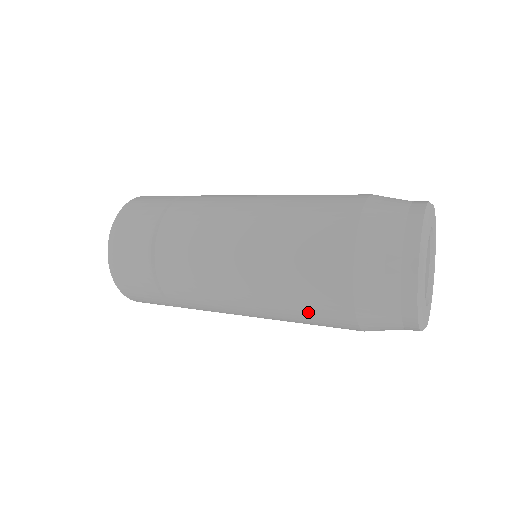
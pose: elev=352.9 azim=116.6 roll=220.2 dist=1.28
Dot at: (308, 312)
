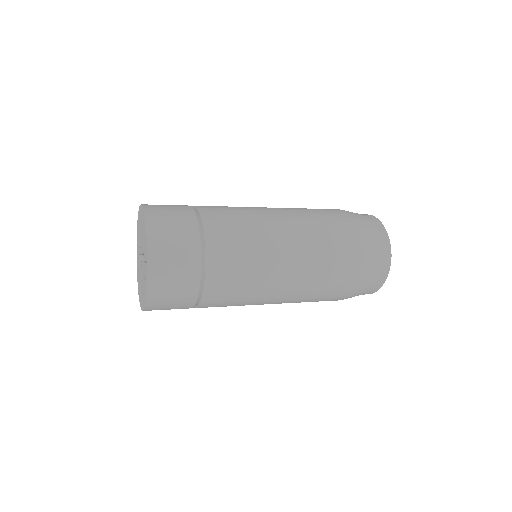
Dot at: occluded
